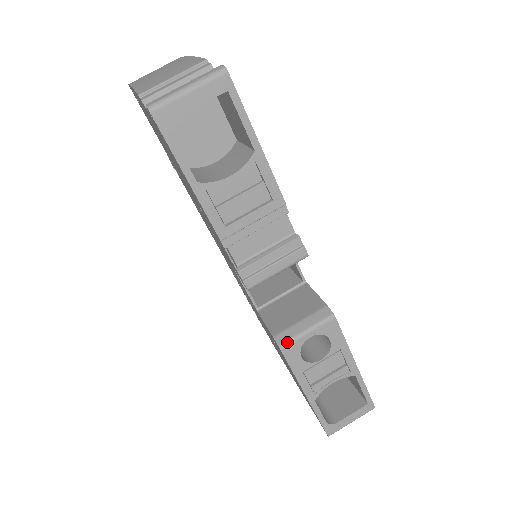
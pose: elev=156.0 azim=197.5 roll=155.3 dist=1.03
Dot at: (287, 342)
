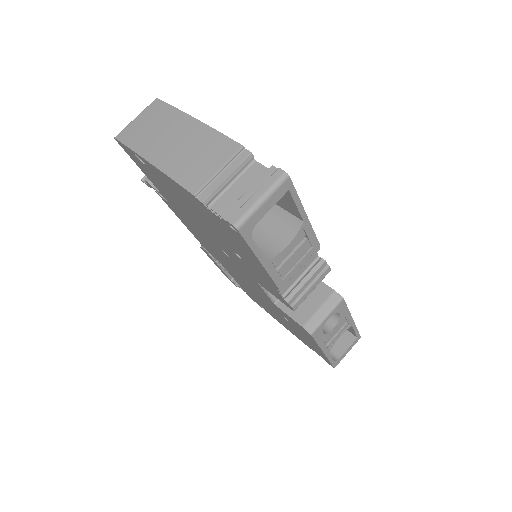
Dot at: (315, 328)
